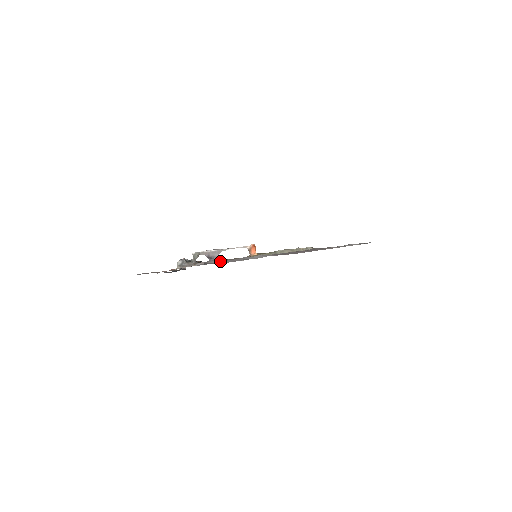
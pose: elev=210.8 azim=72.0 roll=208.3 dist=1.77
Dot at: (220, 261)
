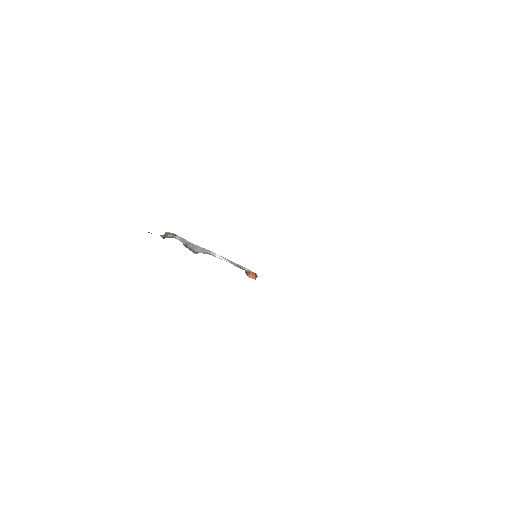
Dot at: occluded
